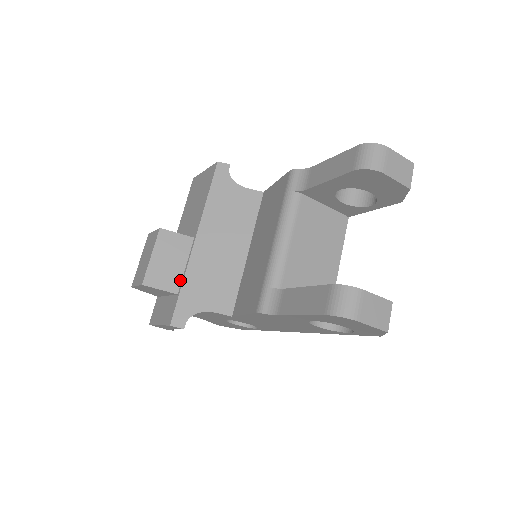
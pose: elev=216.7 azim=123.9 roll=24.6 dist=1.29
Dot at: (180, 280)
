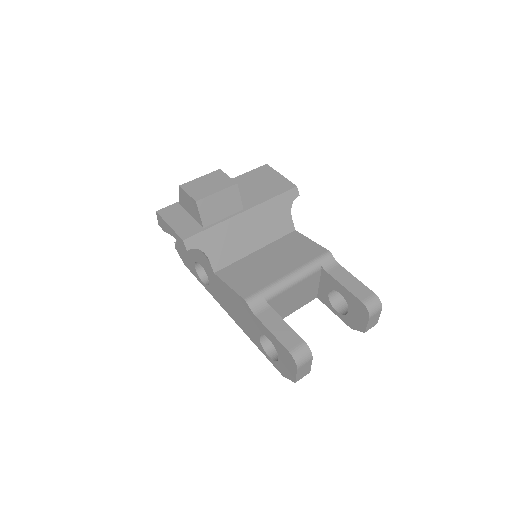
Dot at: (213, 222)
